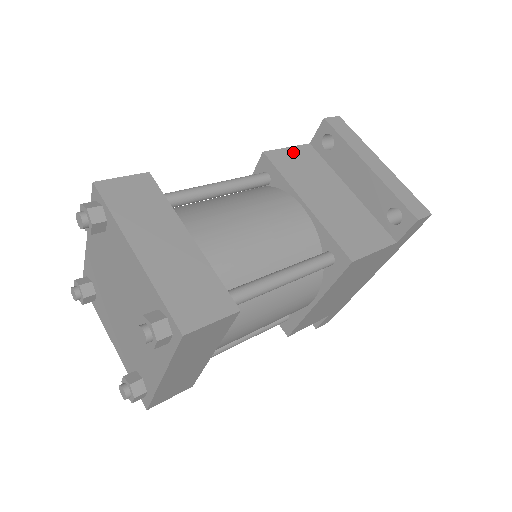
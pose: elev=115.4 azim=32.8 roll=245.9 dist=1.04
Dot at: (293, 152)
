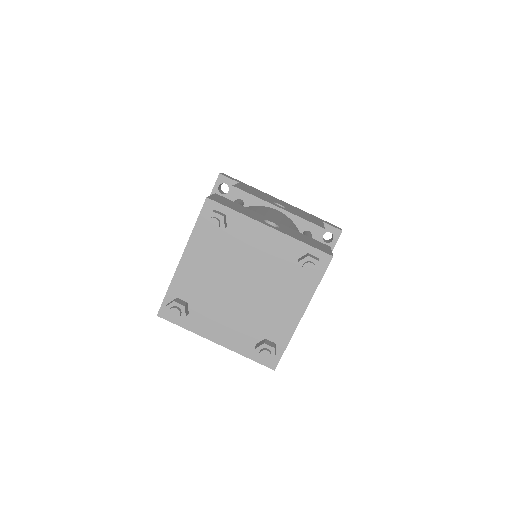
Dot at: occluded
